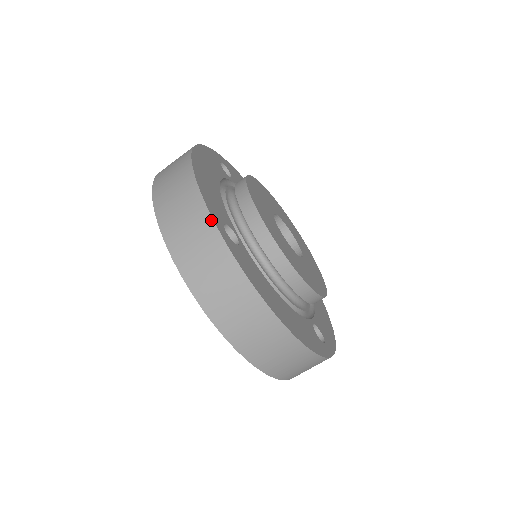
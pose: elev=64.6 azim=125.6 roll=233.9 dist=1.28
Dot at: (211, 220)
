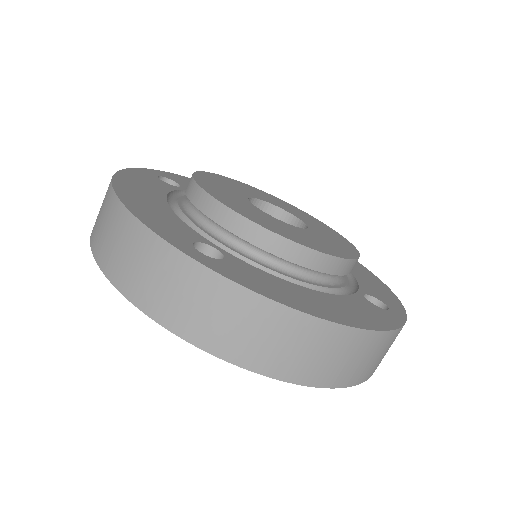
Dot at: (172, 249)
